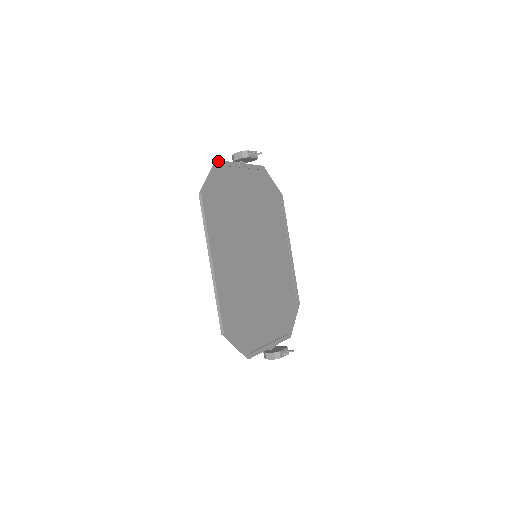
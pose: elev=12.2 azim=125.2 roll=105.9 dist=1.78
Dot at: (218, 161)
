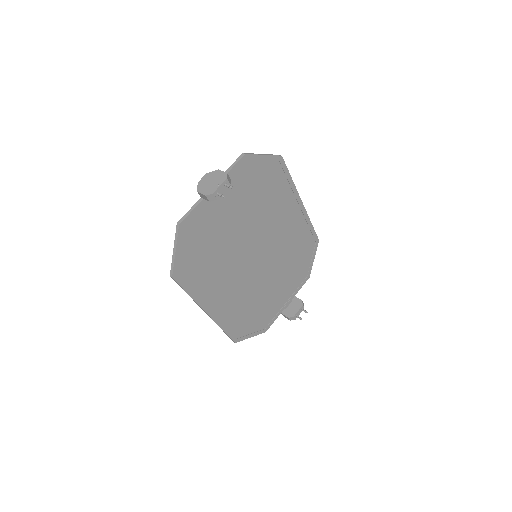
Dot at: (180, 225)
